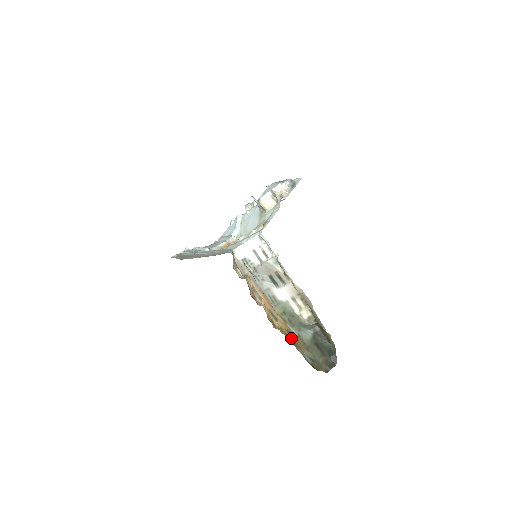
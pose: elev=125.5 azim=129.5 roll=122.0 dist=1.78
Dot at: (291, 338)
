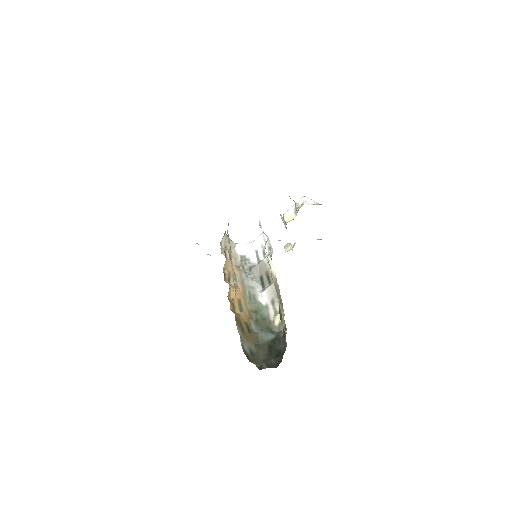
Dot at: (244, 327)
